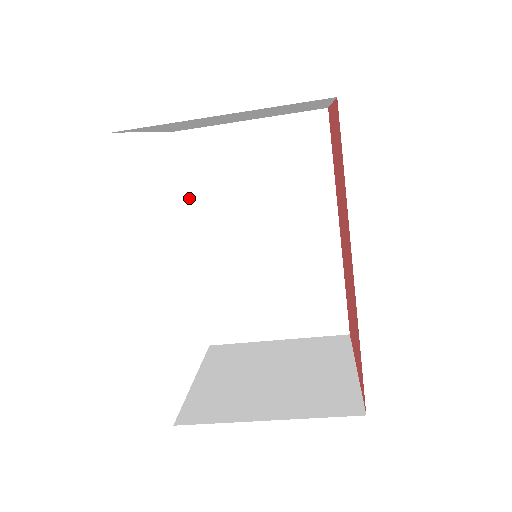
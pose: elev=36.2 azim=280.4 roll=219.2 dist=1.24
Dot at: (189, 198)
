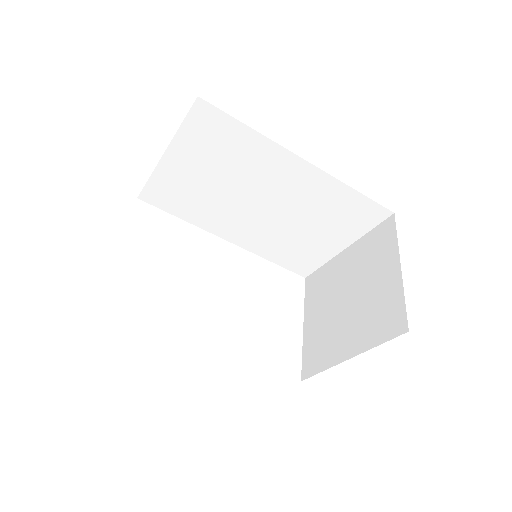
Dot at: (193, 220)
